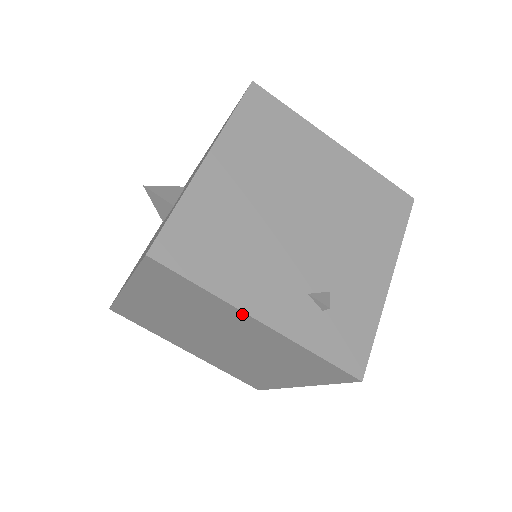
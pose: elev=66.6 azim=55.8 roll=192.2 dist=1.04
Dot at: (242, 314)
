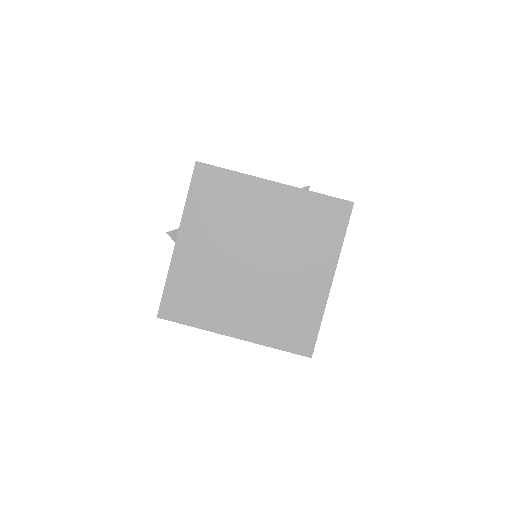
Dot at: (262, 183)
